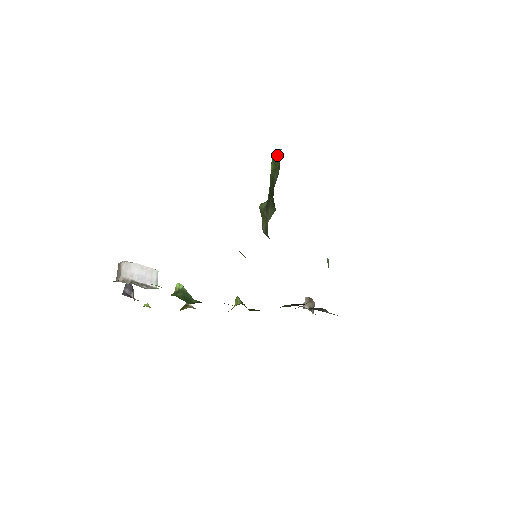
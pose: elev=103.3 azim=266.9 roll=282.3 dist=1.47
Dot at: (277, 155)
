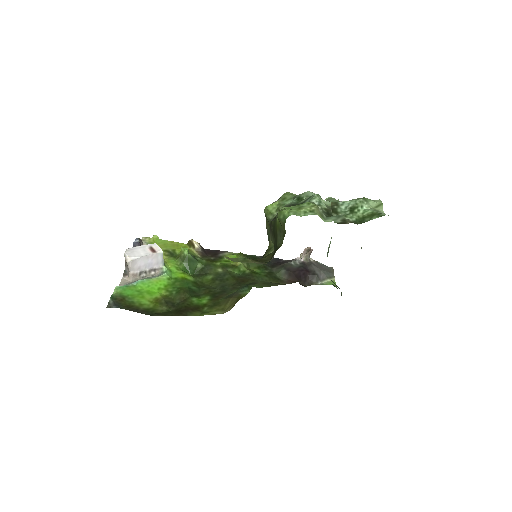
Dot at: (284, 221)
